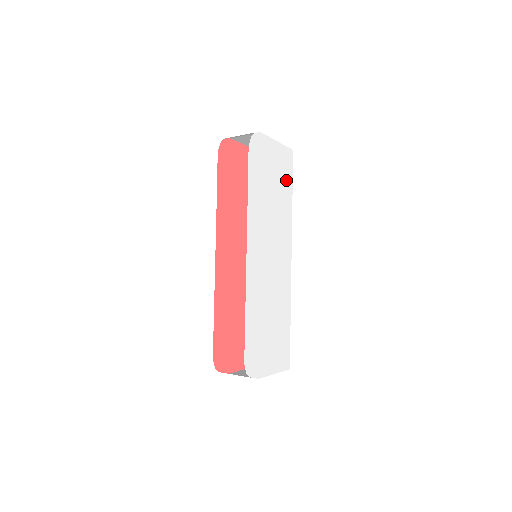
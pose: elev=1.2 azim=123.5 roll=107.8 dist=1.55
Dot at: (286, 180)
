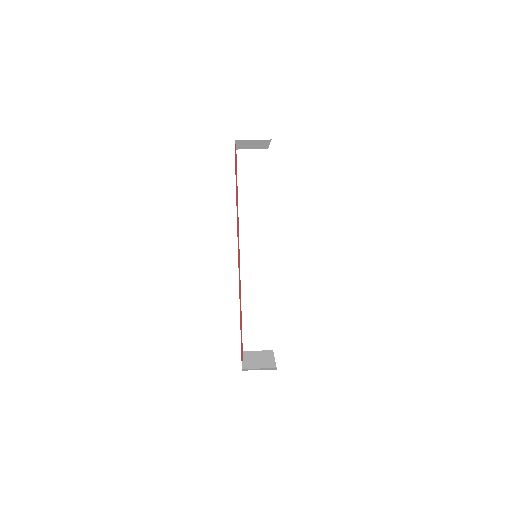
Dot at: occluded
